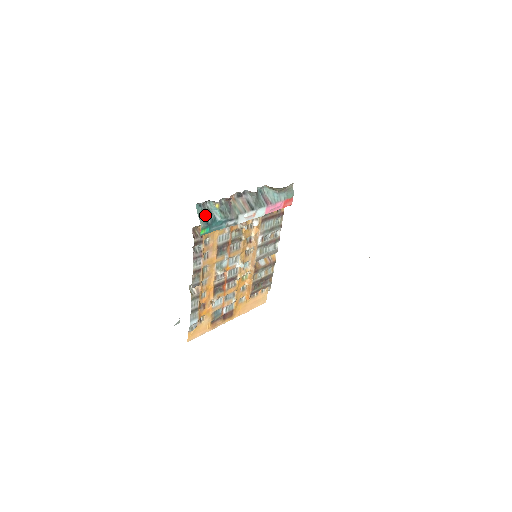
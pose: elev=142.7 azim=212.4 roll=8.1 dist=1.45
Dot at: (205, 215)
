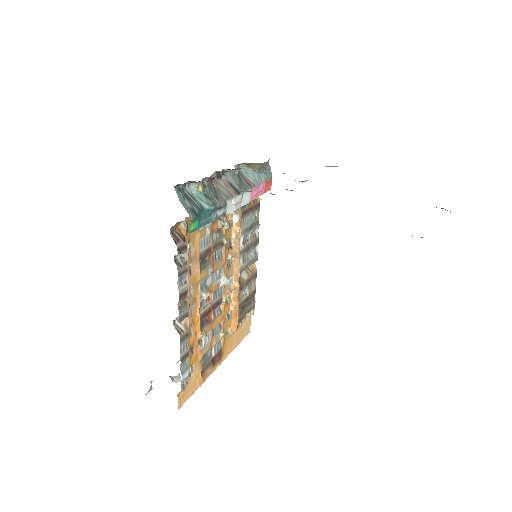
Dot at: (189, 203)
